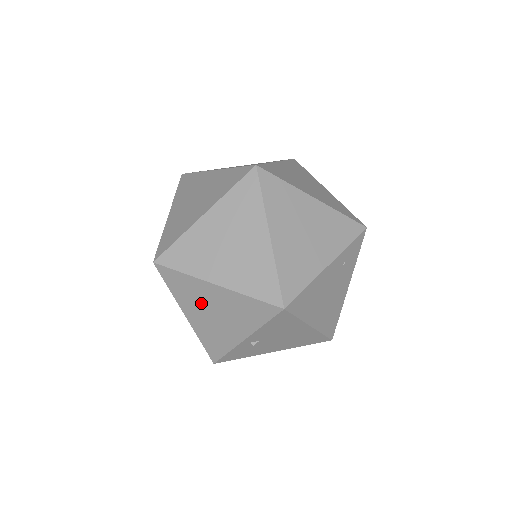
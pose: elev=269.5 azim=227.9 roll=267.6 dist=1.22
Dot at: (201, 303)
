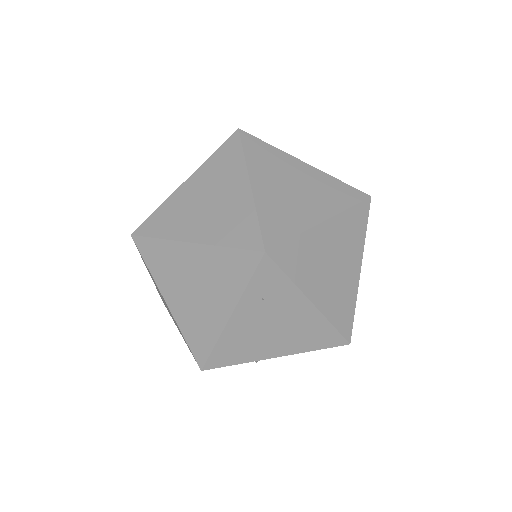
Dot at: occluded
